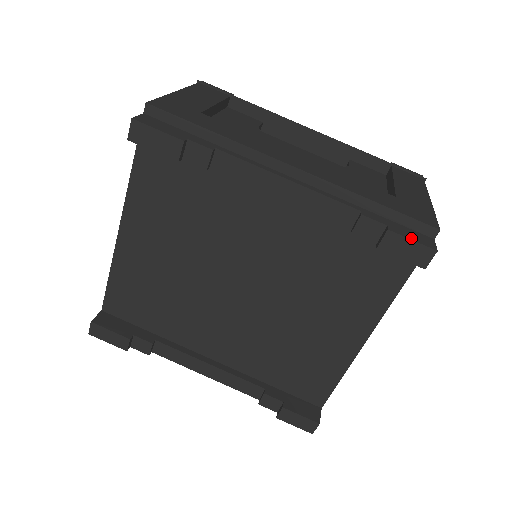
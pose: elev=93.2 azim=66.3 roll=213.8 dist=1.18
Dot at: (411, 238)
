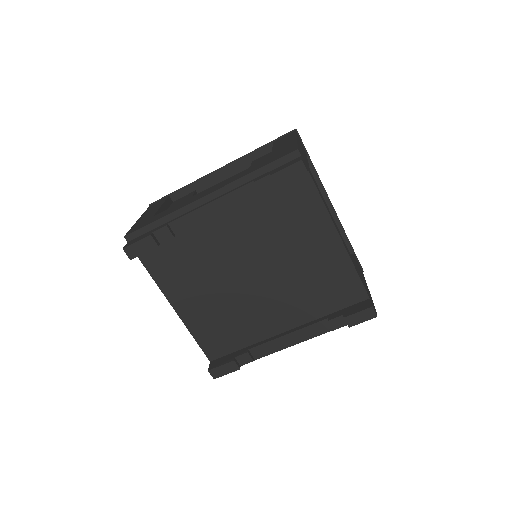
Dot at: (285, 168)
